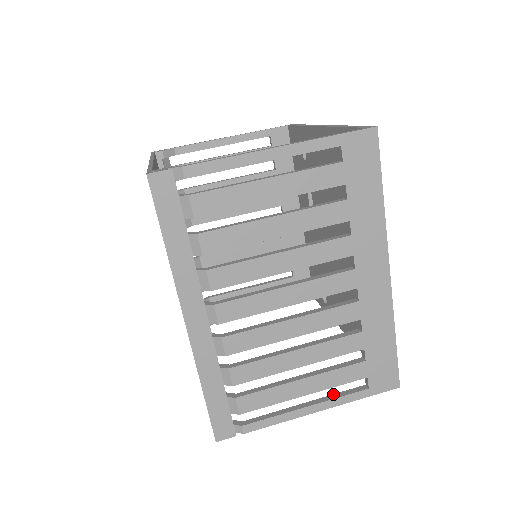
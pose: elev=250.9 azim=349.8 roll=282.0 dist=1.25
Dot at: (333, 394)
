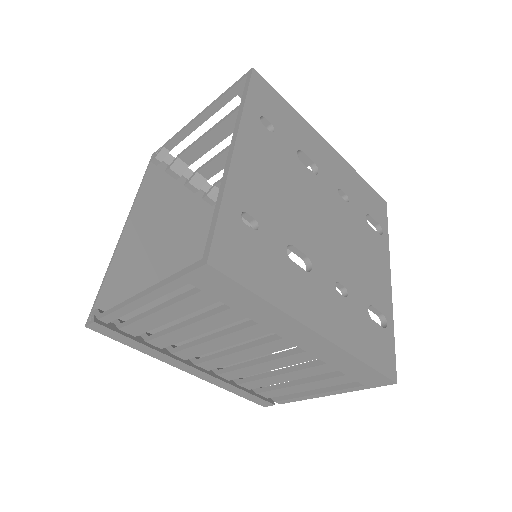
Dot at: (337, 385)
